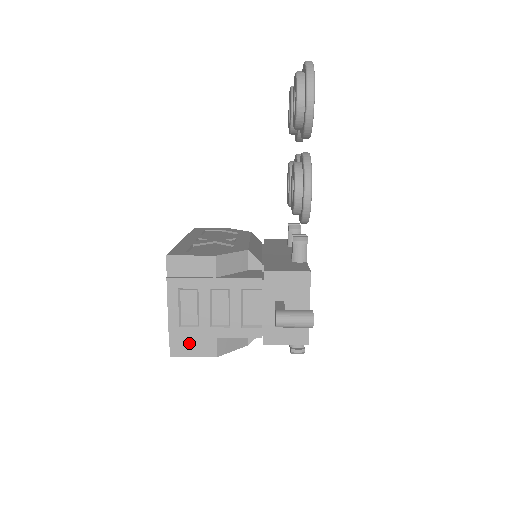
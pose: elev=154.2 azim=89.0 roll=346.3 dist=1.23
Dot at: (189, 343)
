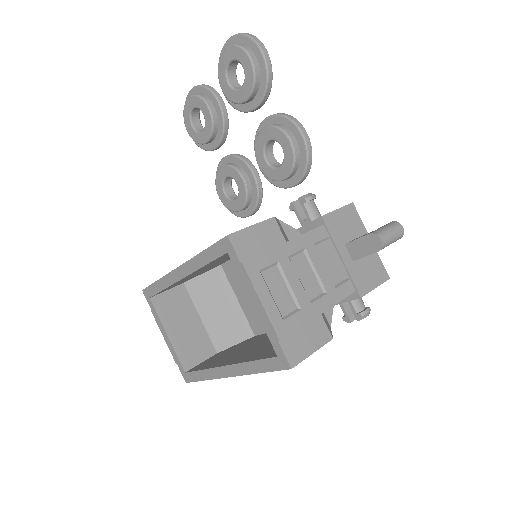
Dot at: (301, 338)
